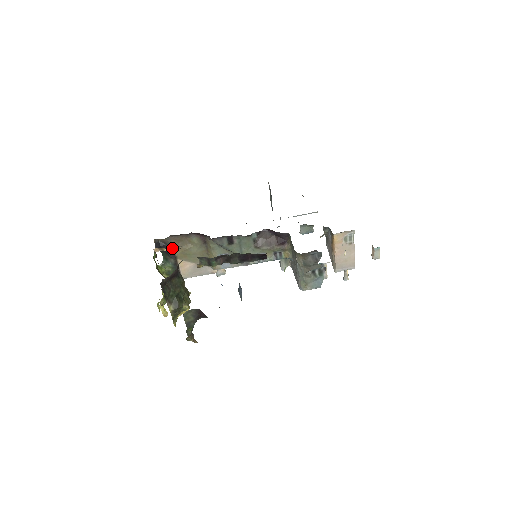
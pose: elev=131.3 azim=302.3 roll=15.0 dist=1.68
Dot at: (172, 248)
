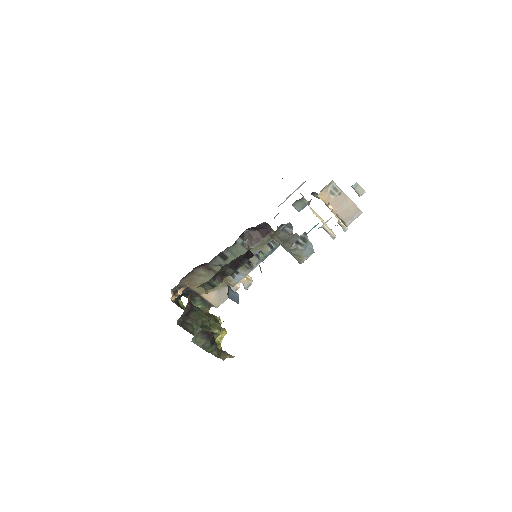
Dot at: (190, 289)
